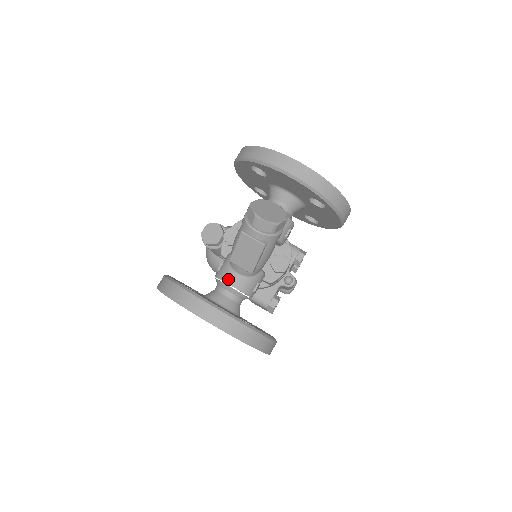
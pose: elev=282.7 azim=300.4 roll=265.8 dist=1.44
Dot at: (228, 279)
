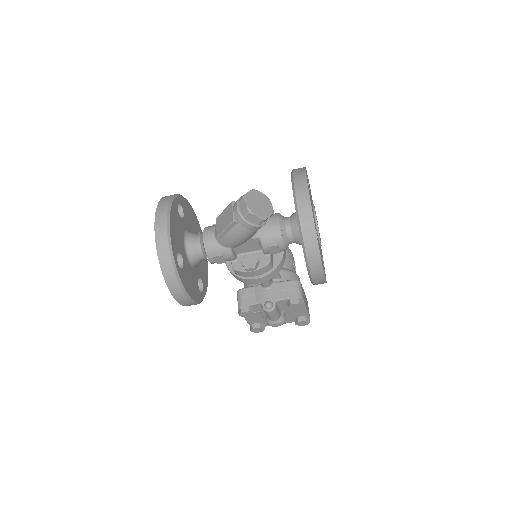
Dot at: (206, 231)
